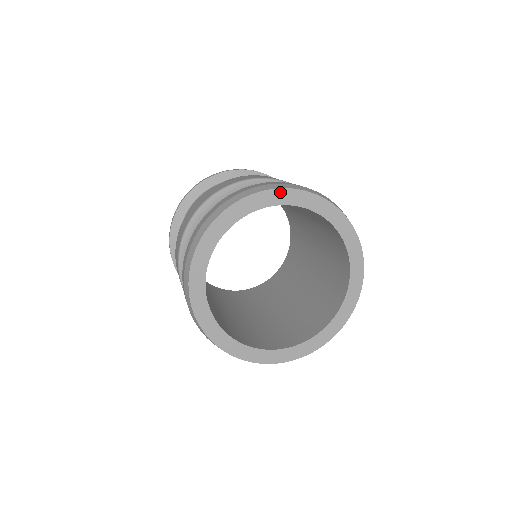
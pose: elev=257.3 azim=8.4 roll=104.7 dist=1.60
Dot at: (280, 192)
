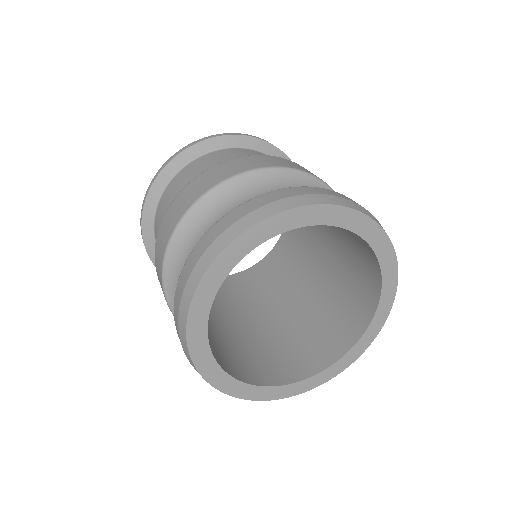
Dot at: (380, 233)
